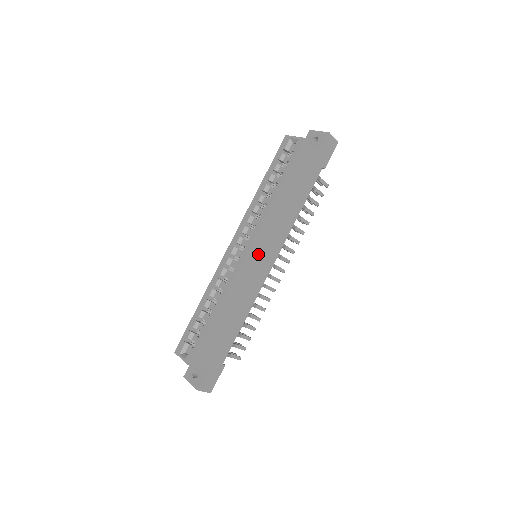
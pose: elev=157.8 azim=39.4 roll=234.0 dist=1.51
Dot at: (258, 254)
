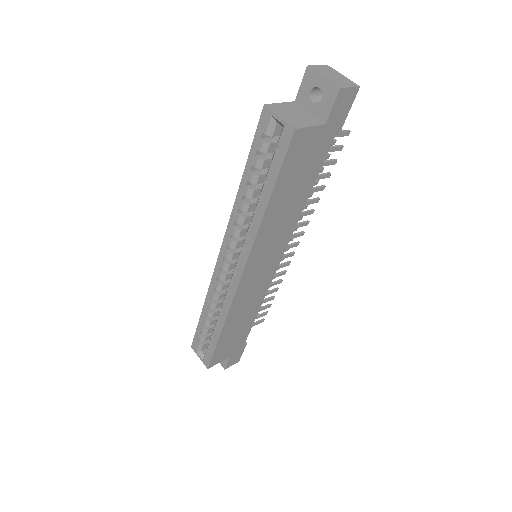
Dot at: (256, 270)
